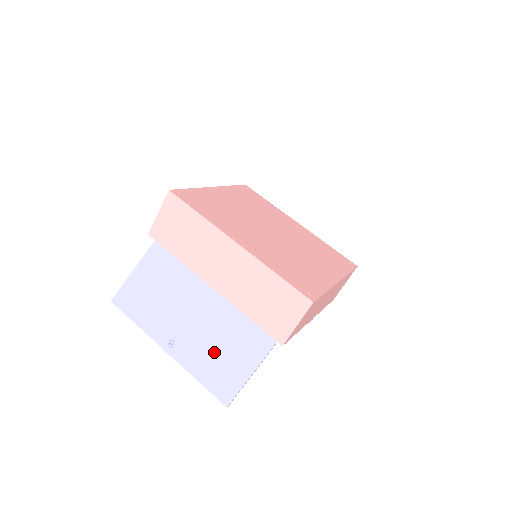
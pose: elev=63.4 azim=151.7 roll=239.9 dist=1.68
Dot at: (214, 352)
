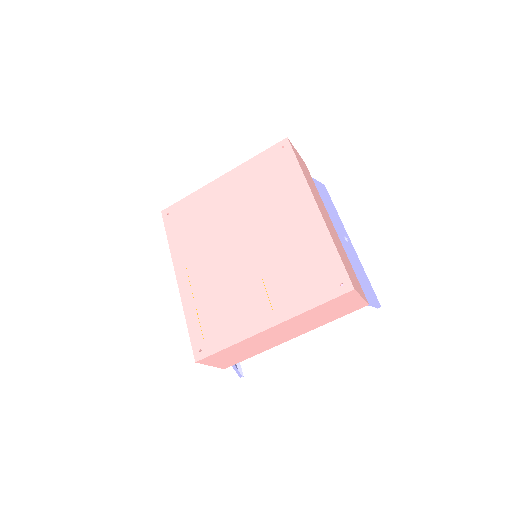
Dot at: occluded
